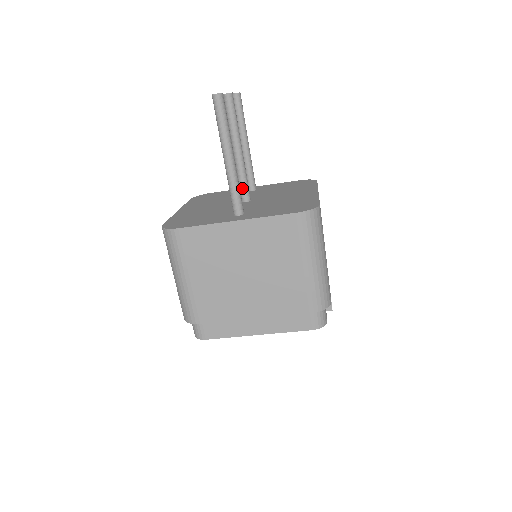
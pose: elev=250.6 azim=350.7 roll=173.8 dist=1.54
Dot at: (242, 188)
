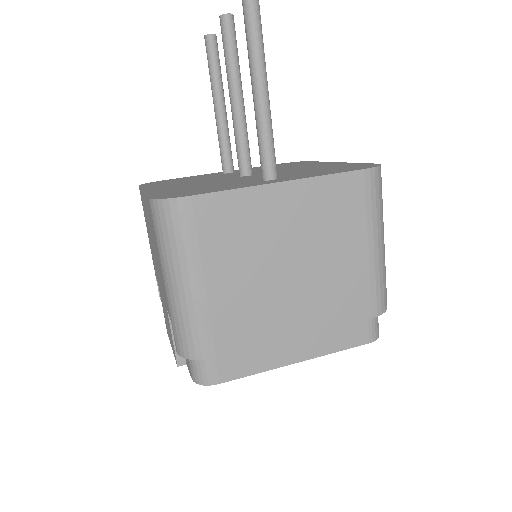
Dot at: (243, 155)
